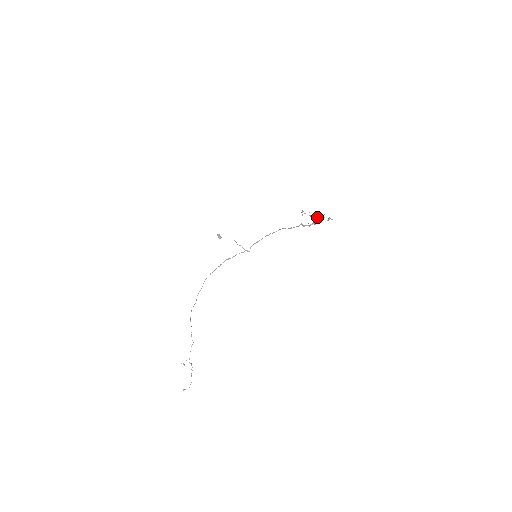
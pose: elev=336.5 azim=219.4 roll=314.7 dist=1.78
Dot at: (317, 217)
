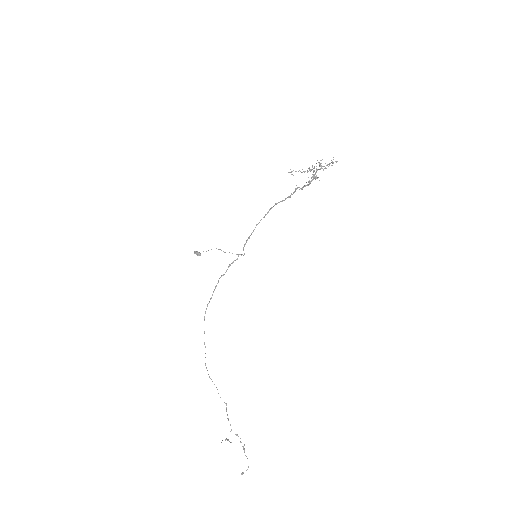
Dot at: (314, 168)
